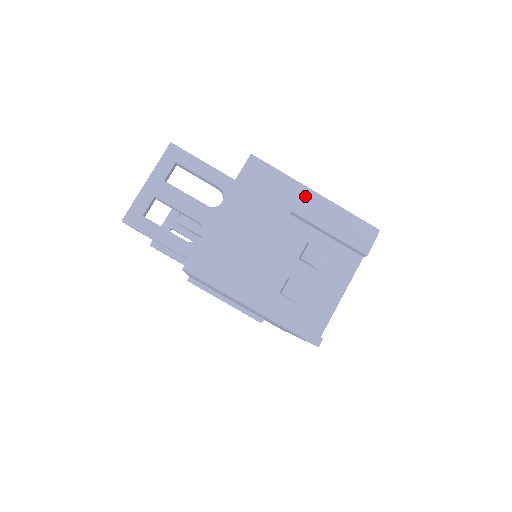
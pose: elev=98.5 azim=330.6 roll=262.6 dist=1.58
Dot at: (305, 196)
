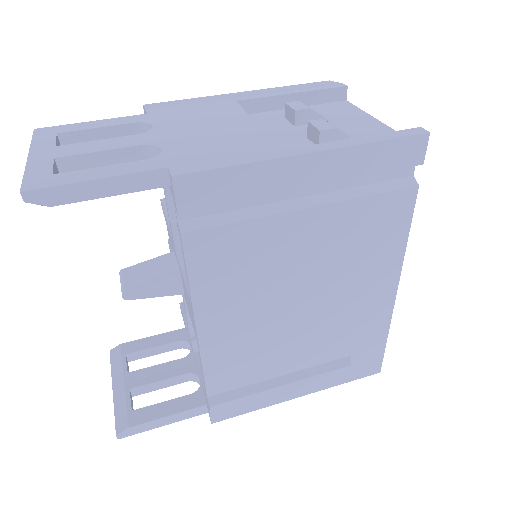
Dot at: (234, 95)
